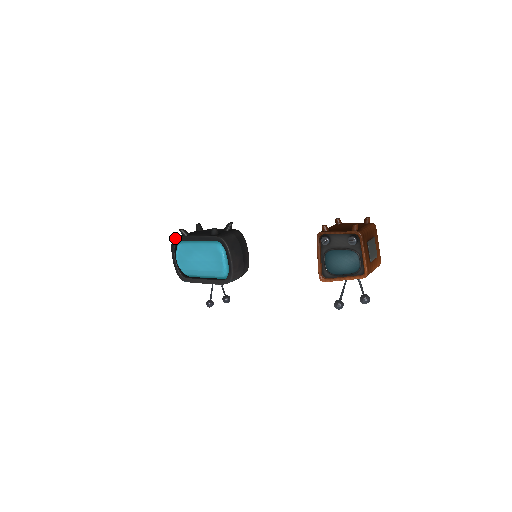
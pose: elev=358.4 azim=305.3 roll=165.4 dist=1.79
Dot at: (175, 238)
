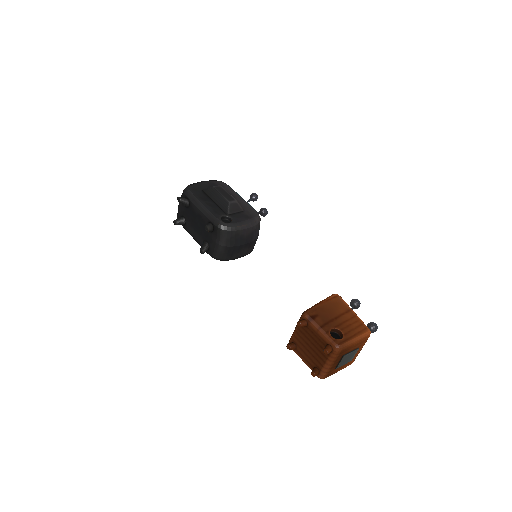
Dot at: occluded
